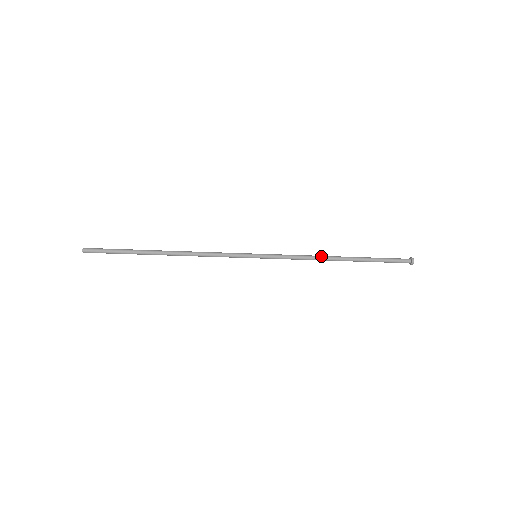
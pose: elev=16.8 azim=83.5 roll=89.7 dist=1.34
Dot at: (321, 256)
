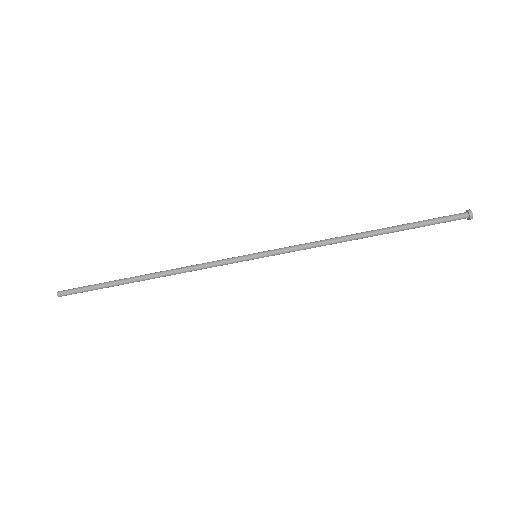
Dot at: occluded
